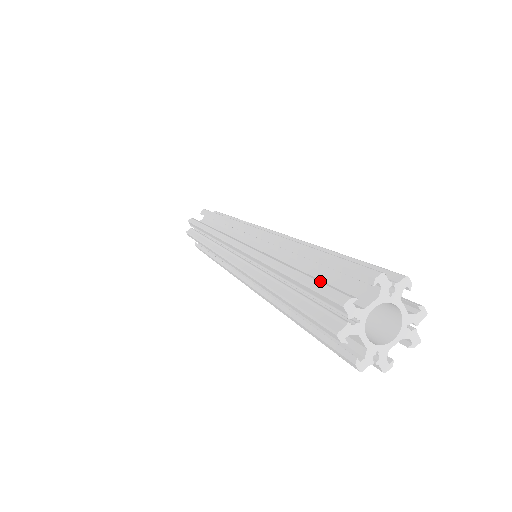
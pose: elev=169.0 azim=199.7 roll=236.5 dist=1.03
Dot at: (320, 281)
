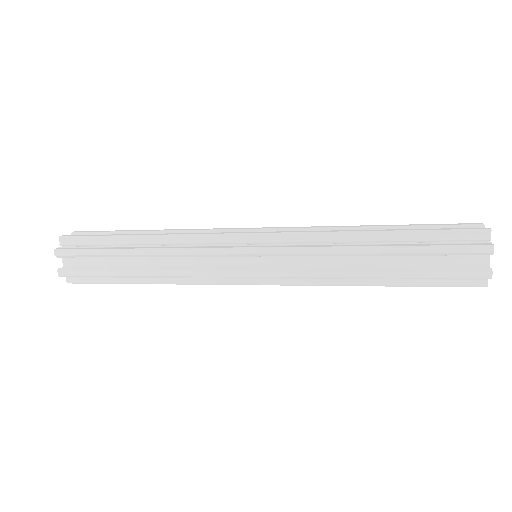
Dot at: (442, 229)
